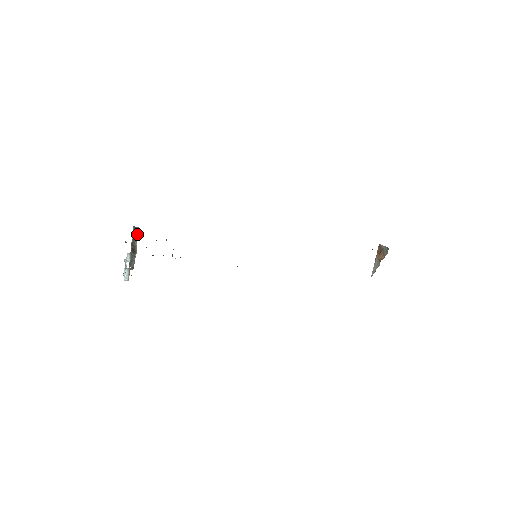
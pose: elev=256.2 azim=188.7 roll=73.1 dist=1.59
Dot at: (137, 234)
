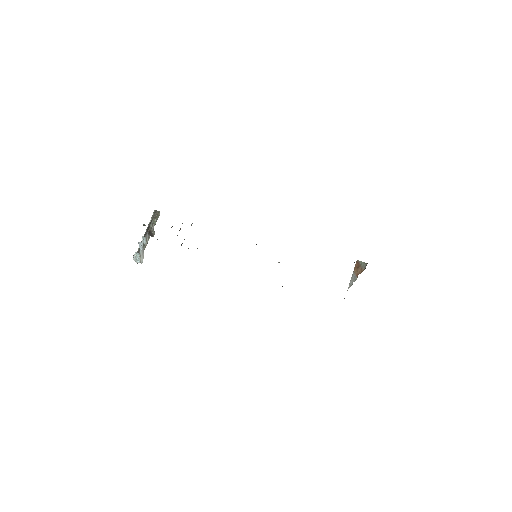
Dot at: (156, 218)
